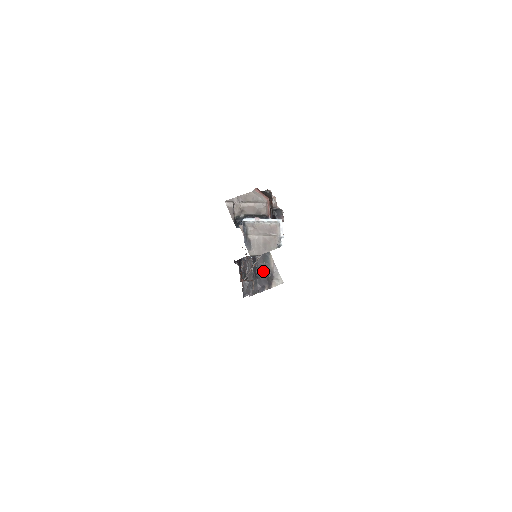
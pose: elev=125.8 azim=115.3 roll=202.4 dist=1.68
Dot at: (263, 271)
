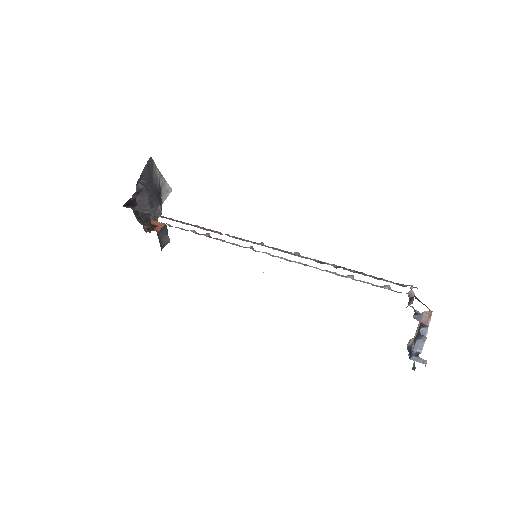
Dot at: (152, 191)
